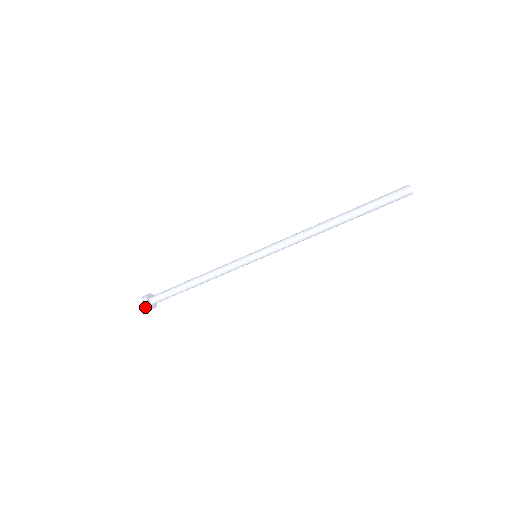
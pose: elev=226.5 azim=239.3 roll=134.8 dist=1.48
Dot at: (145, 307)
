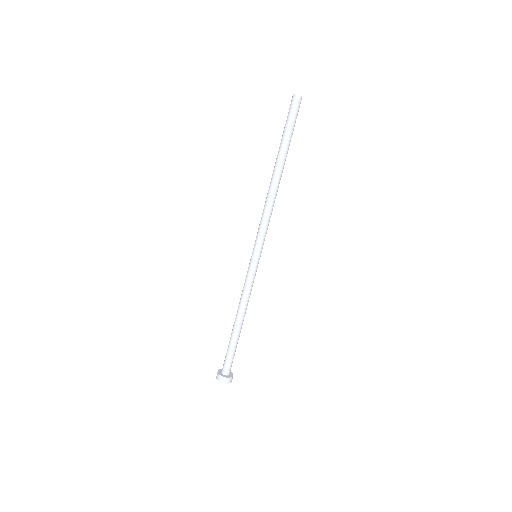
Dot at: (218, 379)
